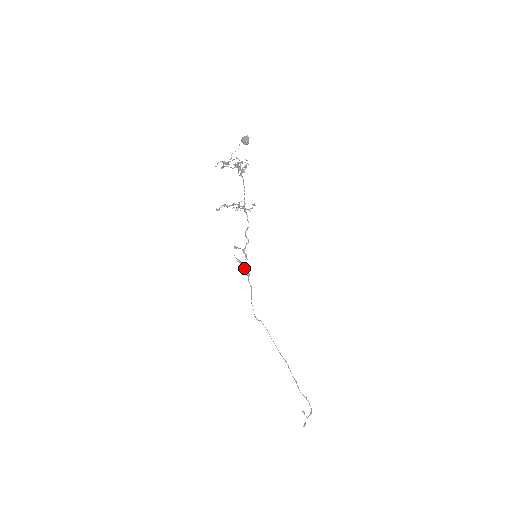
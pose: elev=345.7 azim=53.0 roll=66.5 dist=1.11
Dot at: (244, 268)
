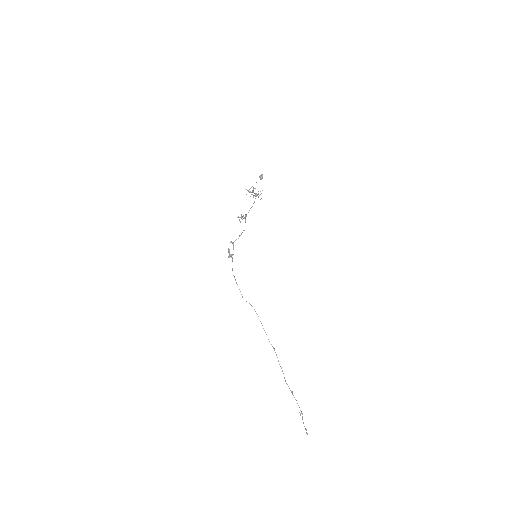
Dot at: (230, 254)
